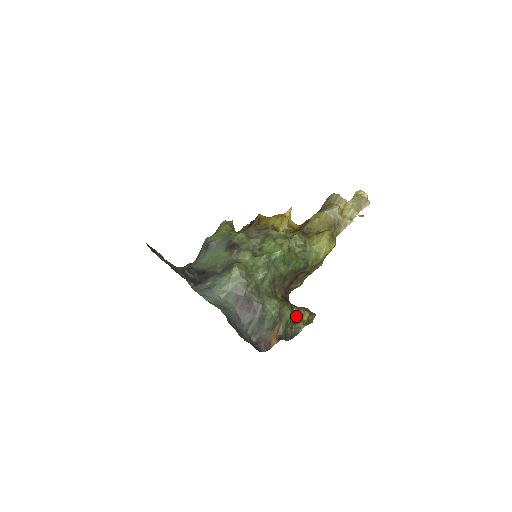
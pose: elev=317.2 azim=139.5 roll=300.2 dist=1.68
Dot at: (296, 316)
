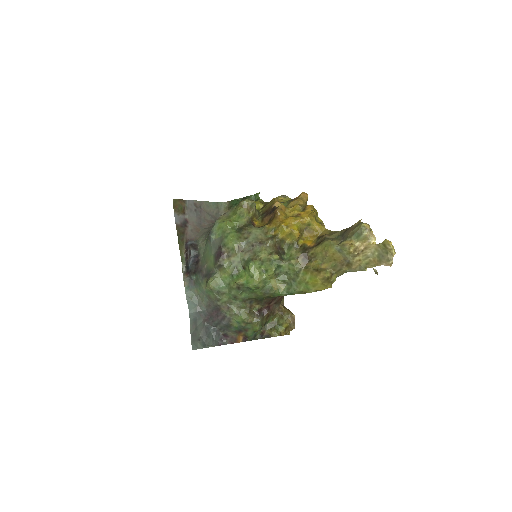
Dot at: (277, 320)
